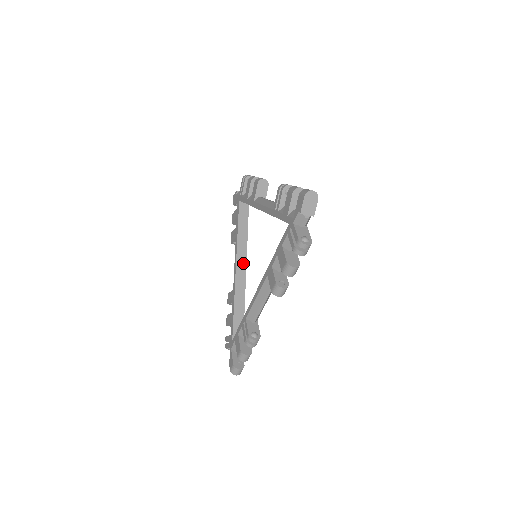
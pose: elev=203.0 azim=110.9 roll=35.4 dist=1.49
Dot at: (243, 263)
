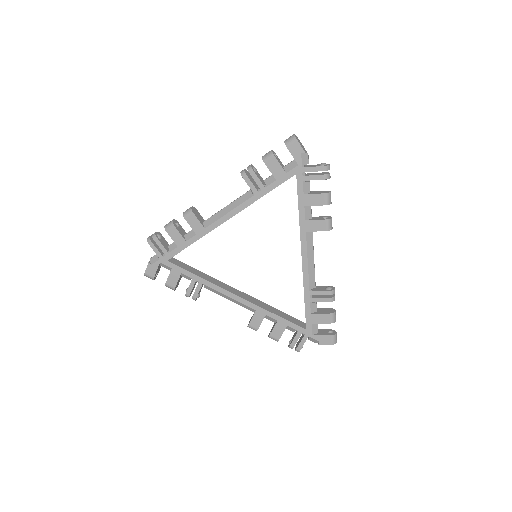
Dot at: occluded
